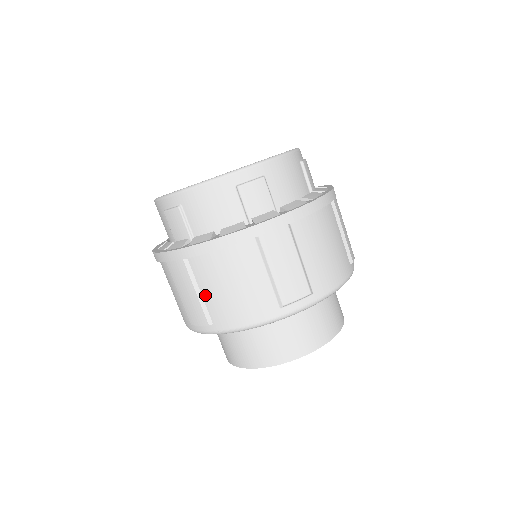
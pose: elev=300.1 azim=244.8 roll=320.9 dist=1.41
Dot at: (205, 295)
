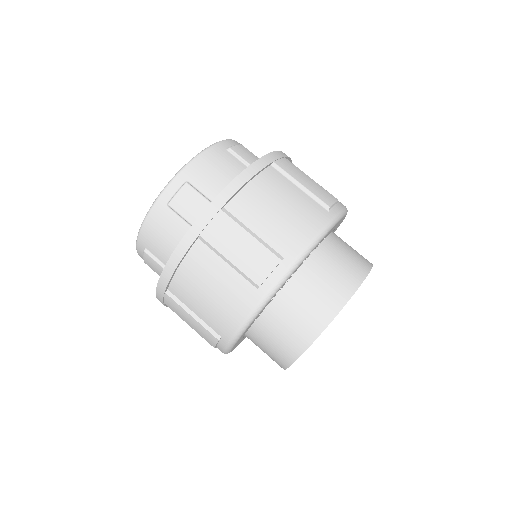
Dot at: (260, 232)
